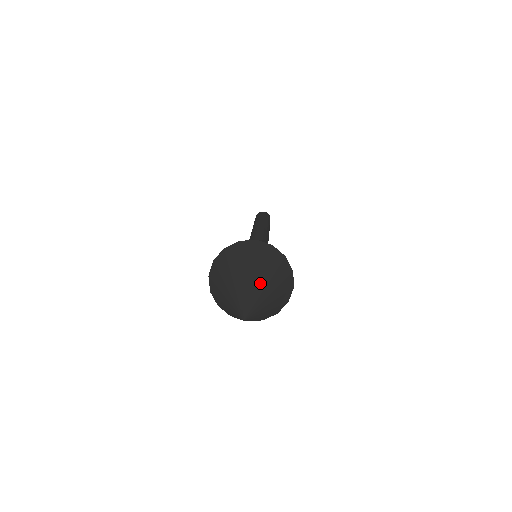
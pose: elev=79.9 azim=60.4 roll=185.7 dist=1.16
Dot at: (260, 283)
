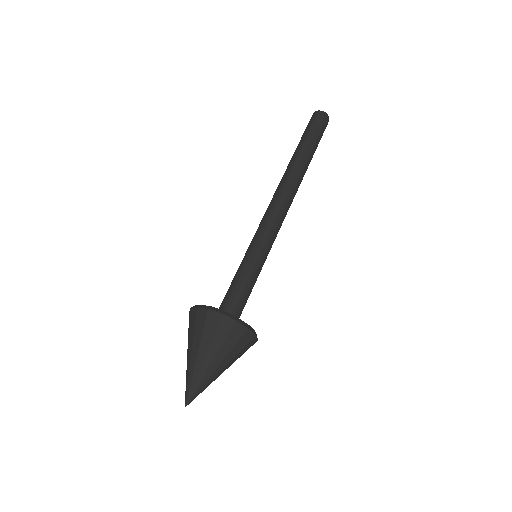
Dot at: (210, 368)
